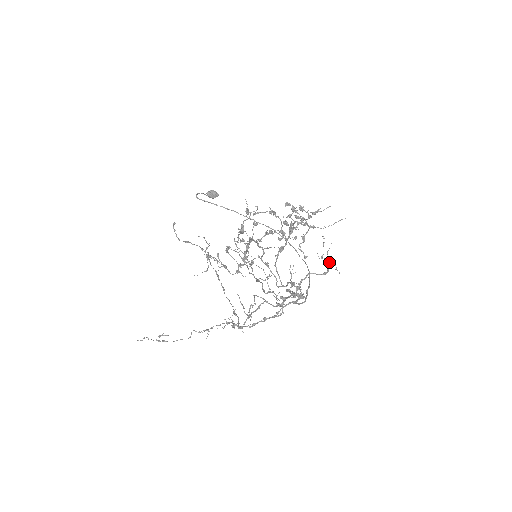
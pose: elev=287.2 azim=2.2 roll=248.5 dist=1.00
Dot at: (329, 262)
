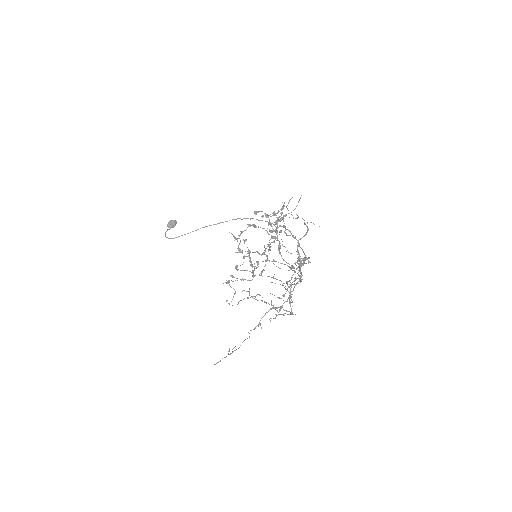
Dot at: occluded
